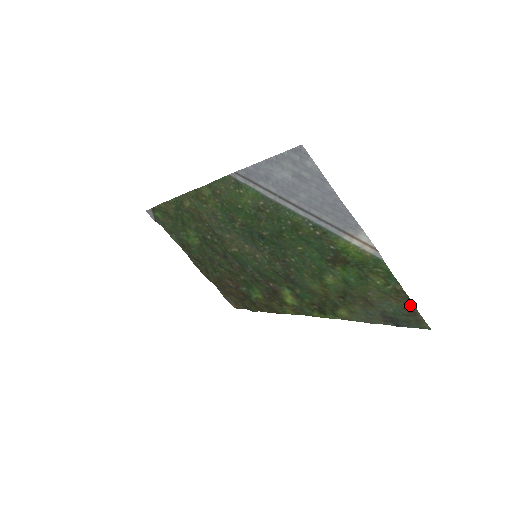
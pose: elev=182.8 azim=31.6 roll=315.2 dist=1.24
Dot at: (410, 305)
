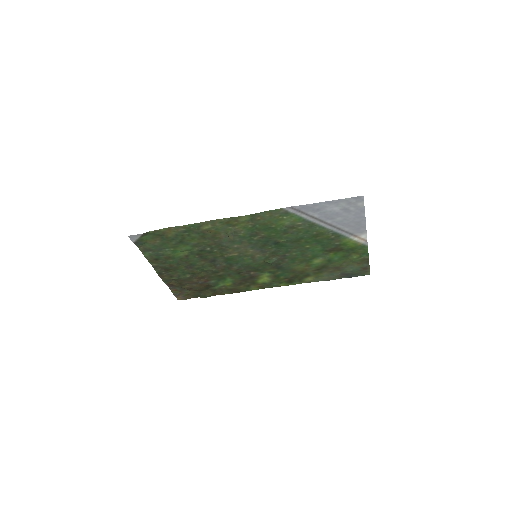
Dot at: (366, 265)
